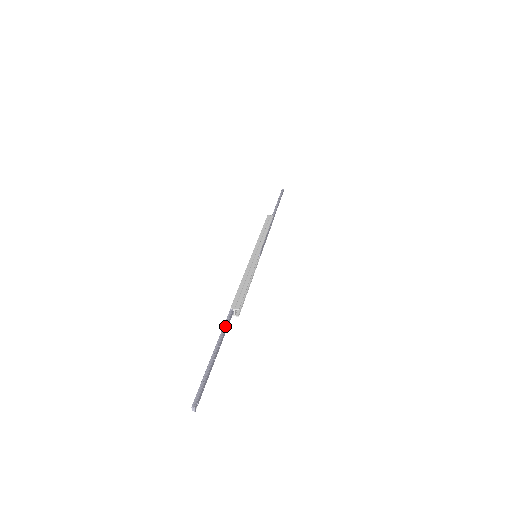
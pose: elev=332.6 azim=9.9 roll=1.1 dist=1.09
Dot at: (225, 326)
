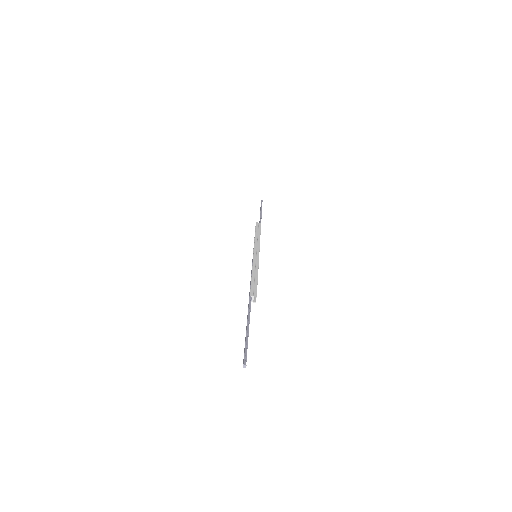
Dot at: (249, 309)
